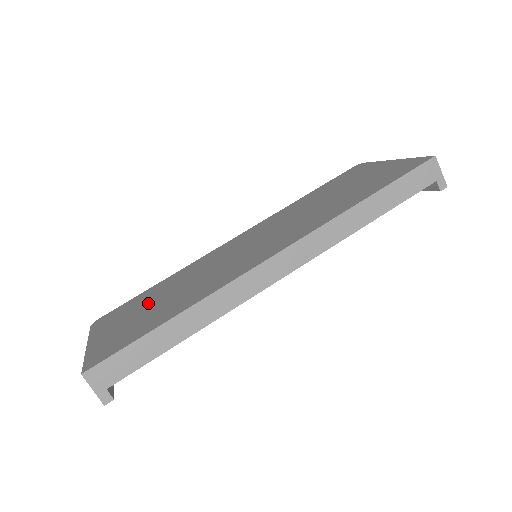
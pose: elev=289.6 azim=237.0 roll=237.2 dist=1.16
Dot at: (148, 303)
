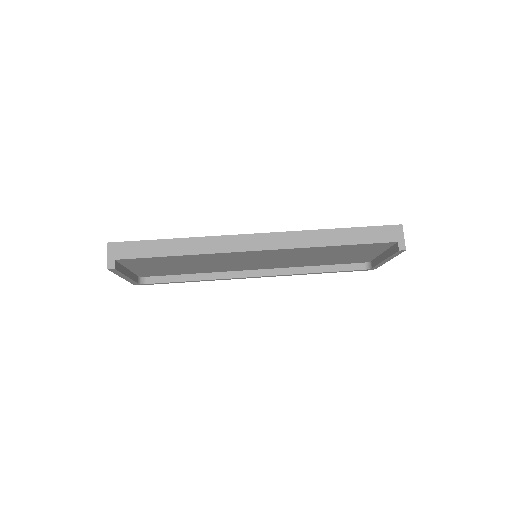
Dot at: occluded
